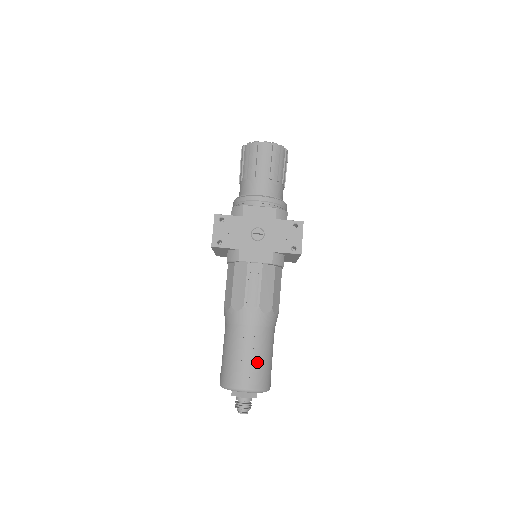
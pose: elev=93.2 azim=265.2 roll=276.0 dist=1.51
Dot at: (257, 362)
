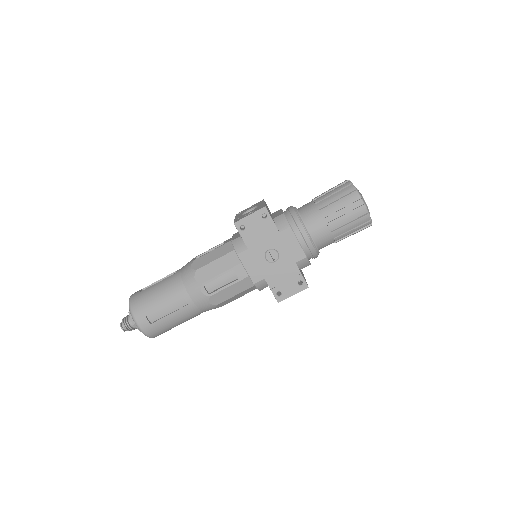
Dot at: (166, 321)
